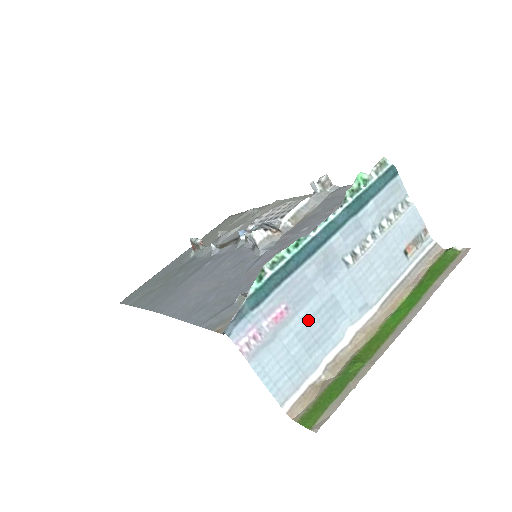
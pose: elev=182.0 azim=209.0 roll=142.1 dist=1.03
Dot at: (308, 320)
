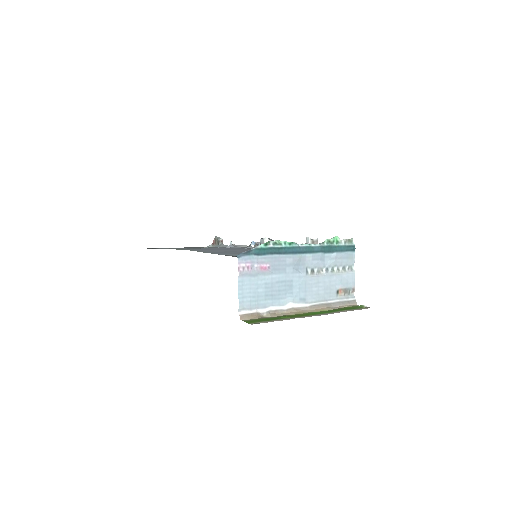
Dot at: (275, 282)
